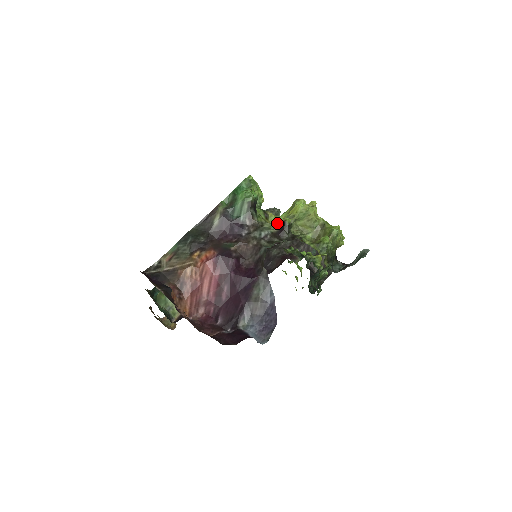
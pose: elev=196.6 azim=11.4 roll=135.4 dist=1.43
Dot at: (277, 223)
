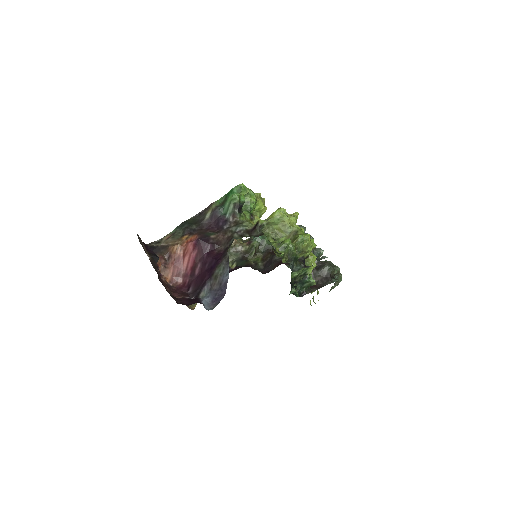
Dot at: occluded
